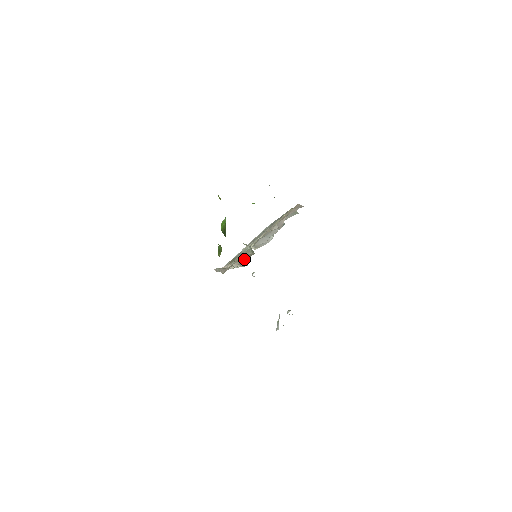
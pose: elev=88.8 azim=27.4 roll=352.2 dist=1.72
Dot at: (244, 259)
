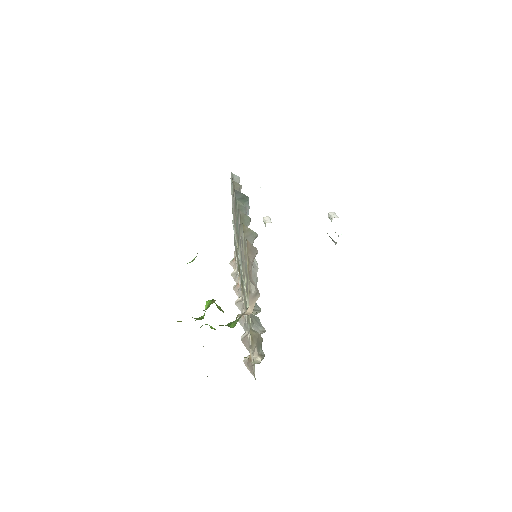
Dot at: (258, 345)
